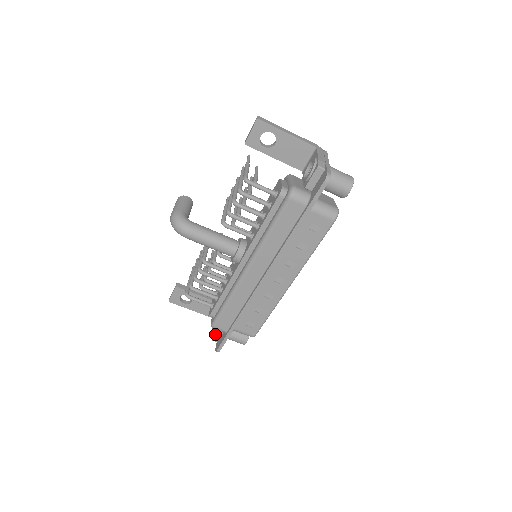
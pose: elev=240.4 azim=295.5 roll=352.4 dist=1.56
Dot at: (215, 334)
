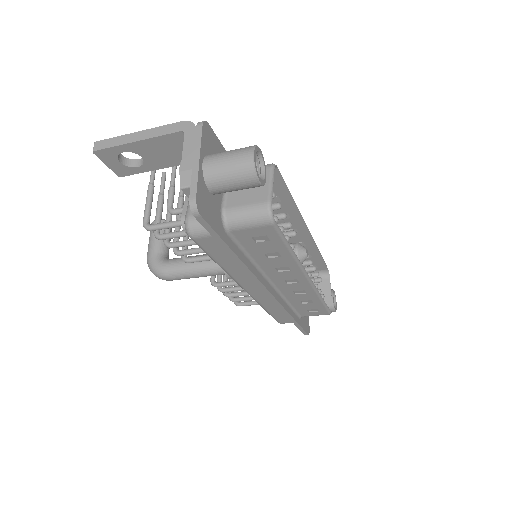
Dot at: occluded
